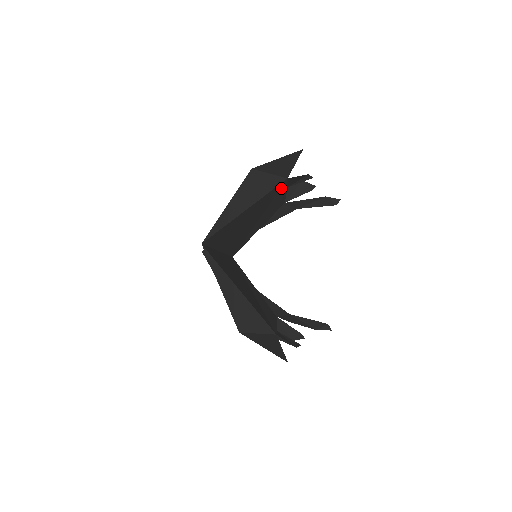
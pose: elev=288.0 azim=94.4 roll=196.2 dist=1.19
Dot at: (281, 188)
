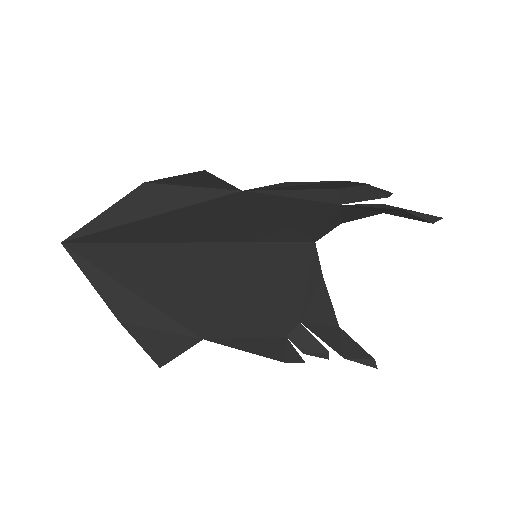
Dot at: (256, 197)
